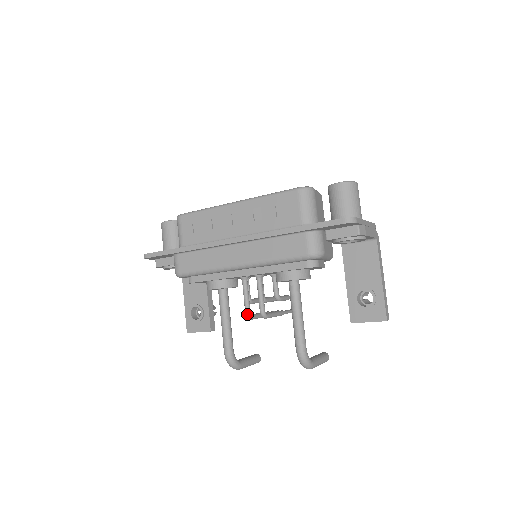
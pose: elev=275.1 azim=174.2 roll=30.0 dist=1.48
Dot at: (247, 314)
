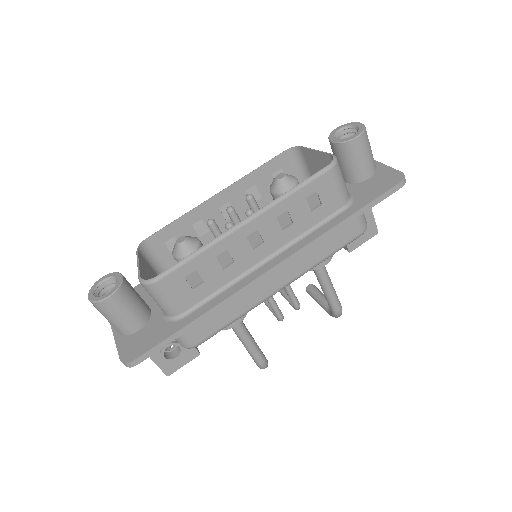
Dot at: (282, 319)
